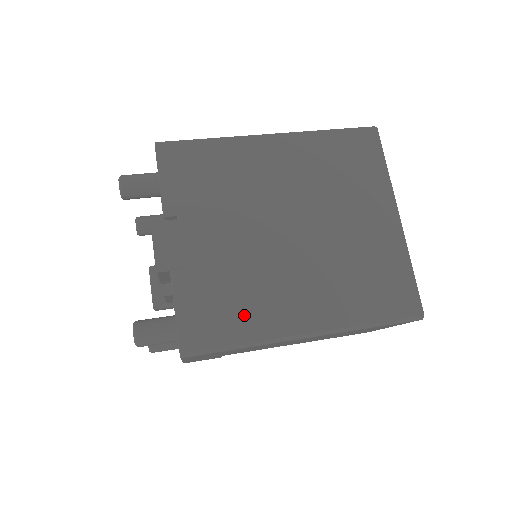
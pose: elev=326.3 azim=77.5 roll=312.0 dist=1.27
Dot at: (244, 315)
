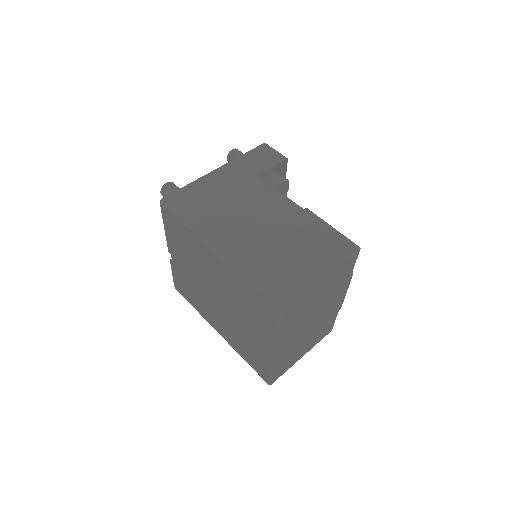
Dot at: (195, 302)
